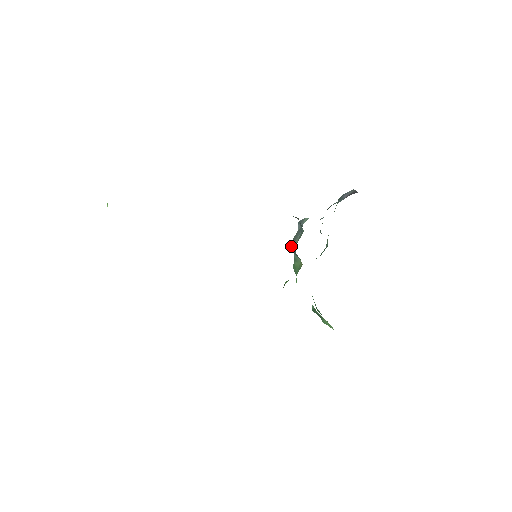
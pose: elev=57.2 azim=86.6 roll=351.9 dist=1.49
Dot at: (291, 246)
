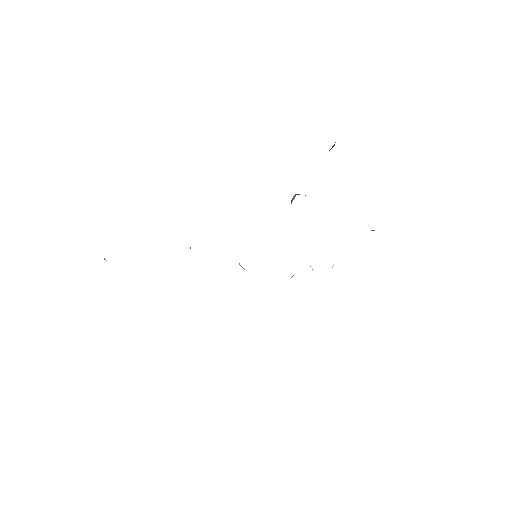
Dot at: occluded
